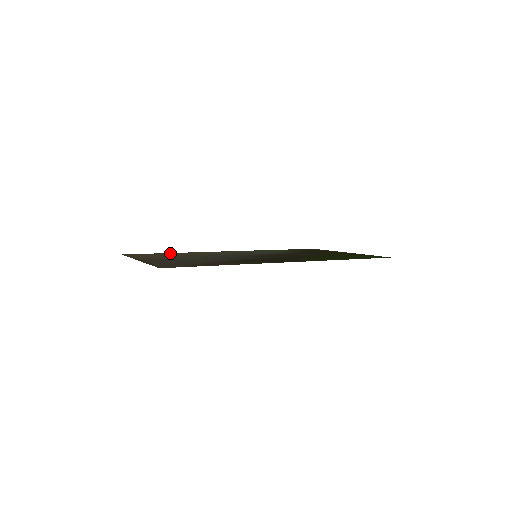
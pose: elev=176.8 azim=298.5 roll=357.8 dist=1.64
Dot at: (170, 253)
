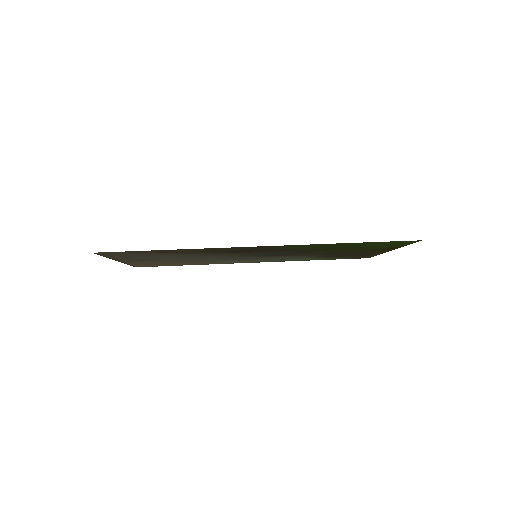
Dot at: (184, 264)
